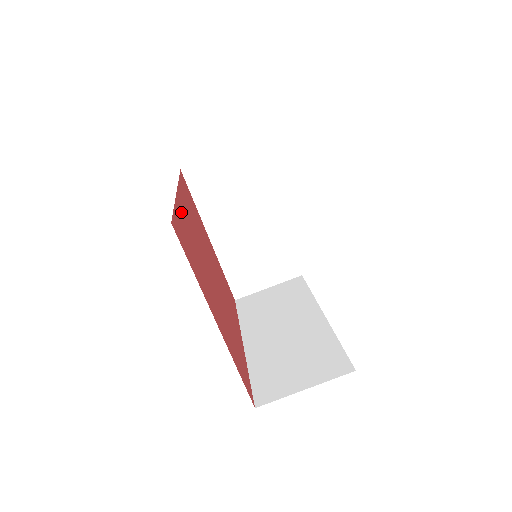
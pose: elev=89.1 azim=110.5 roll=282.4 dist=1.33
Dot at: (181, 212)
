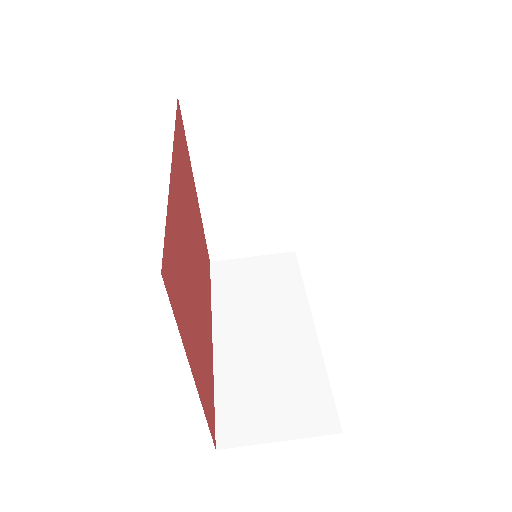
Dot at: (173, 206)
